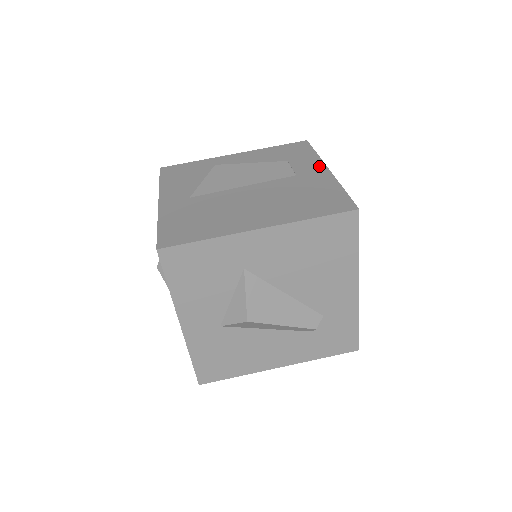
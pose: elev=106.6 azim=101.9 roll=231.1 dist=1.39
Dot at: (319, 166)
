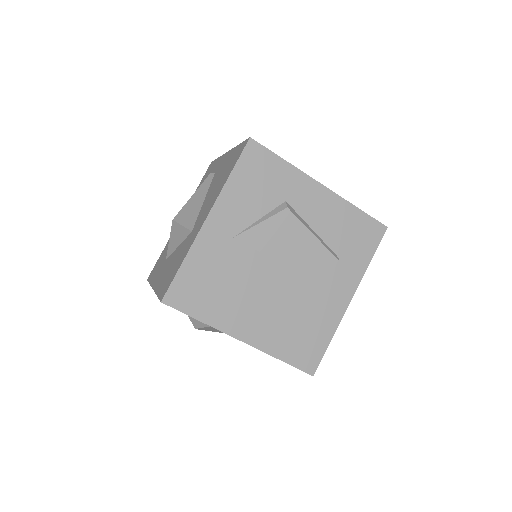
Dot at: (351, 288)
